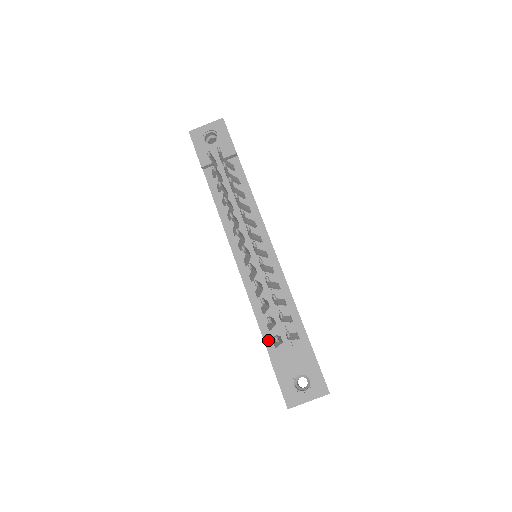
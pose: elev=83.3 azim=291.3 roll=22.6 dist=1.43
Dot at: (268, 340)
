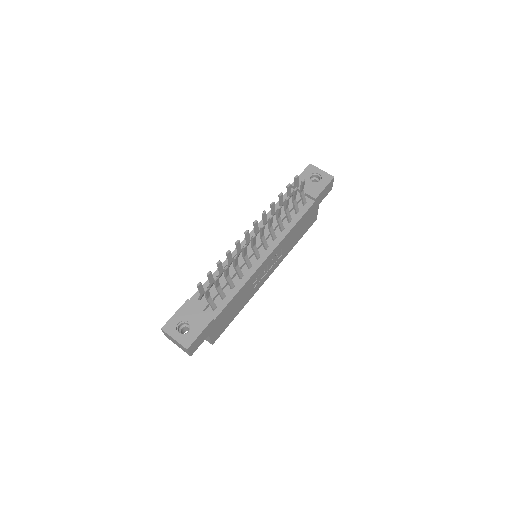
Dot at: occluded
